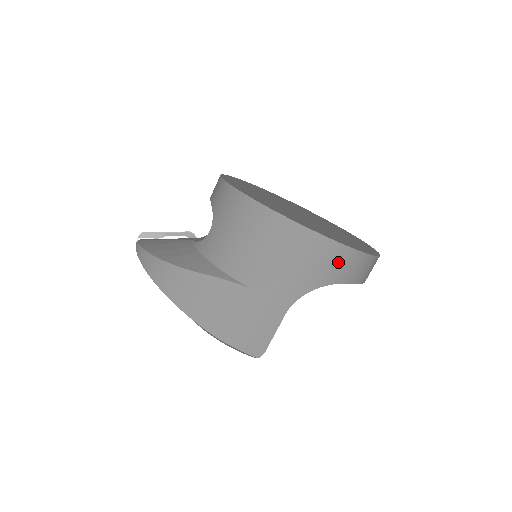
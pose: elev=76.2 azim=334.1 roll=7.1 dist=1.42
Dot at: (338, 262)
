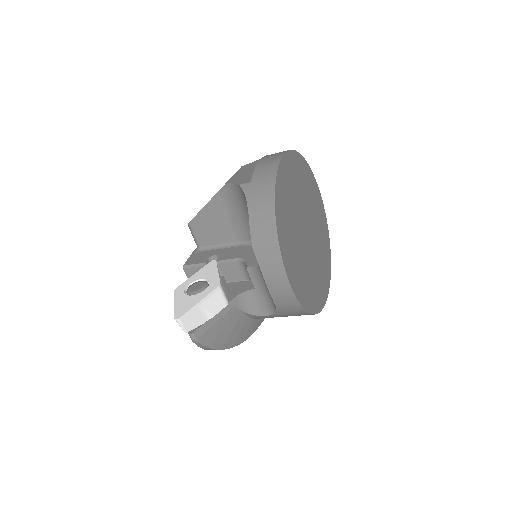
Dot at: occluded
